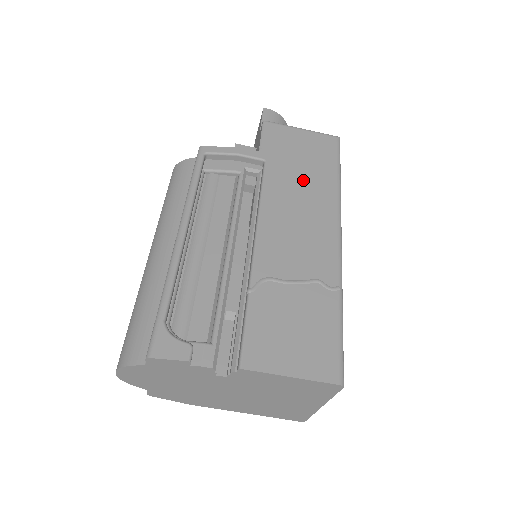
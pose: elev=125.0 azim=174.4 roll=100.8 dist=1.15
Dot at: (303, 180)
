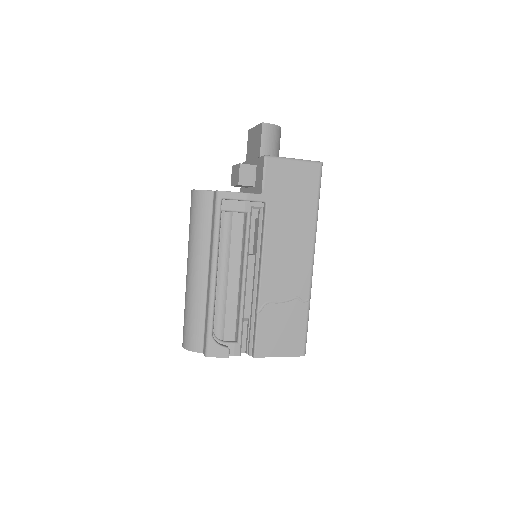
Dot at: (292, 217)
